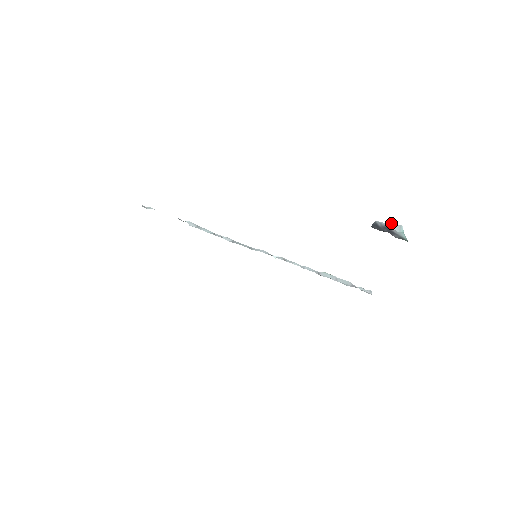
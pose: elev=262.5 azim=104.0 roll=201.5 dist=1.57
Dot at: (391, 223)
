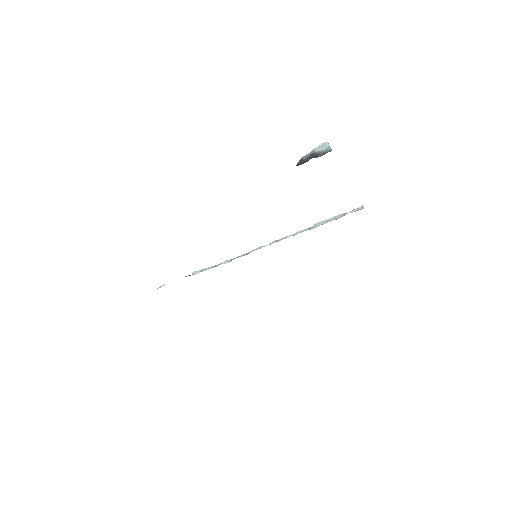
Dot at: (315, 148)
